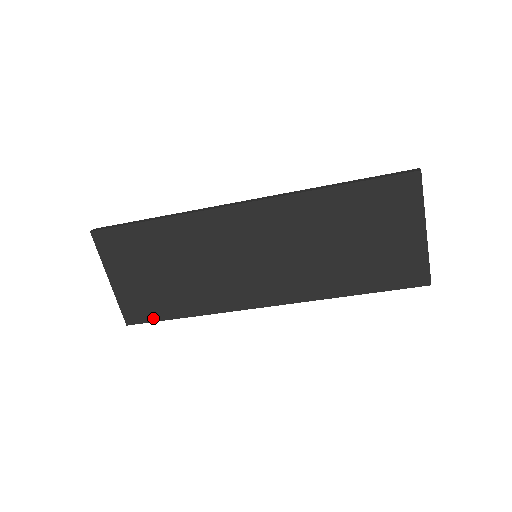
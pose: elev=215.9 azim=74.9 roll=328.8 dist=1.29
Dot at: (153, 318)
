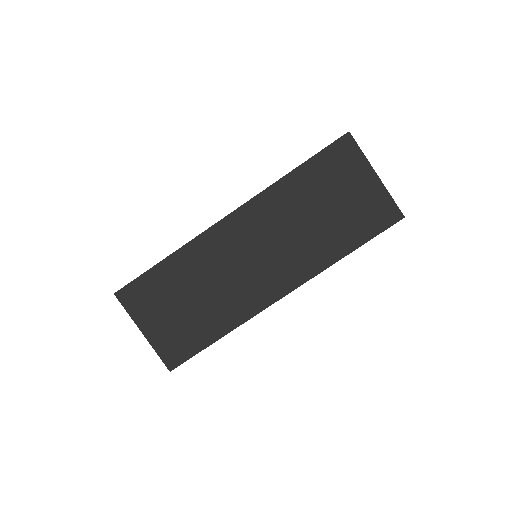
Dot at: (191, 353)
